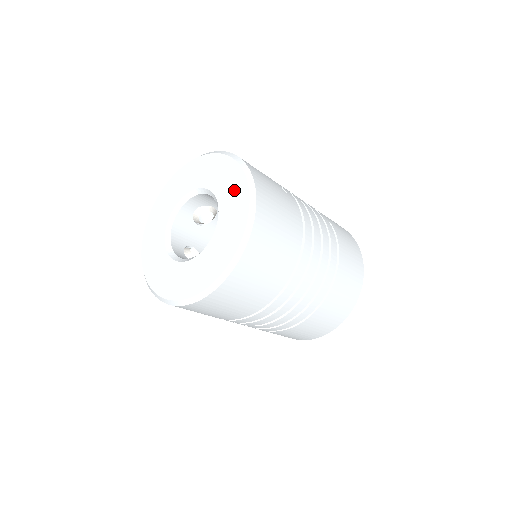
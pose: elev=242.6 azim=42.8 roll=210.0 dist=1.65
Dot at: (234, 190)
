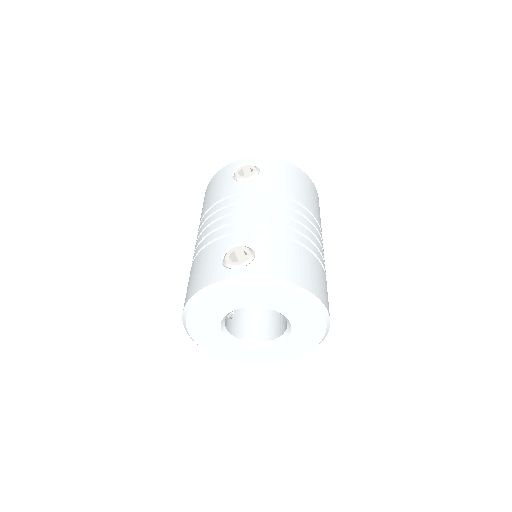
Dot at: (311, 329)
